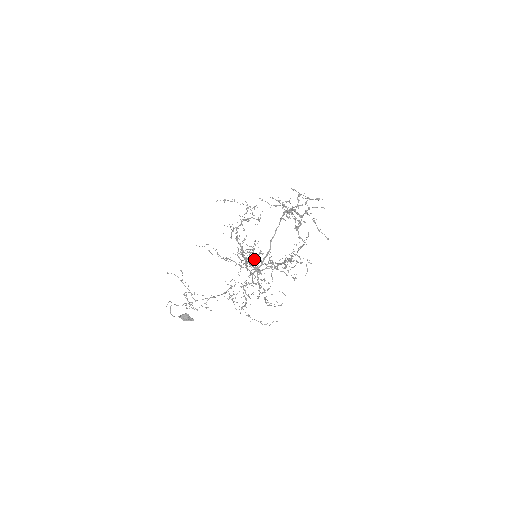
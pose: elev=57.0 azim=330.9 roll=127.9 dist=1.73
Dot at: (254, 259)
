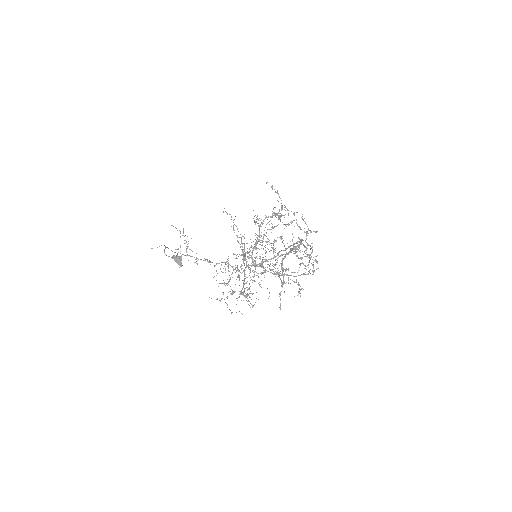
Dot at: (243, 262)
